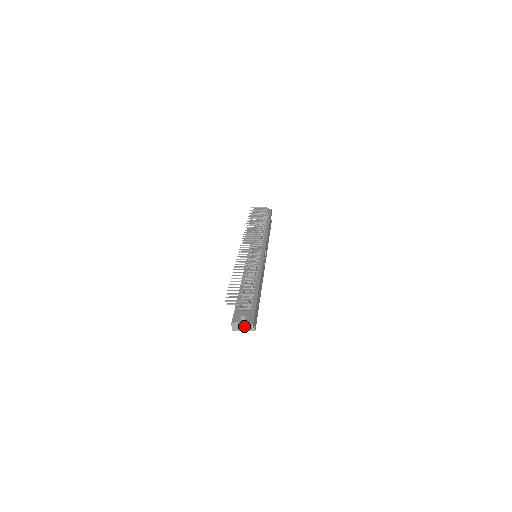
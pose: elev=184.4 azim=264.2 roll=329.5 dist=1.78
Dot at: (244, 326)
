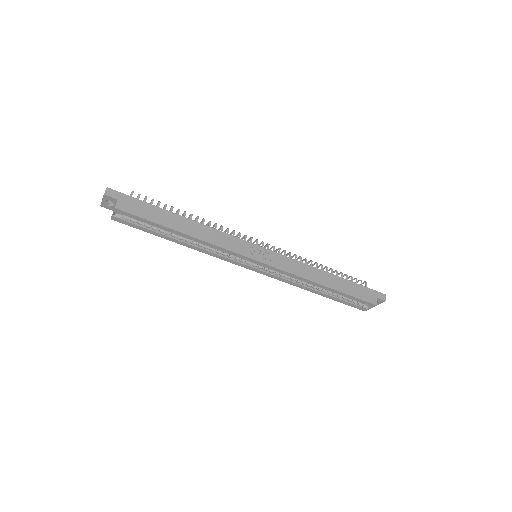
Dot at: occluded
